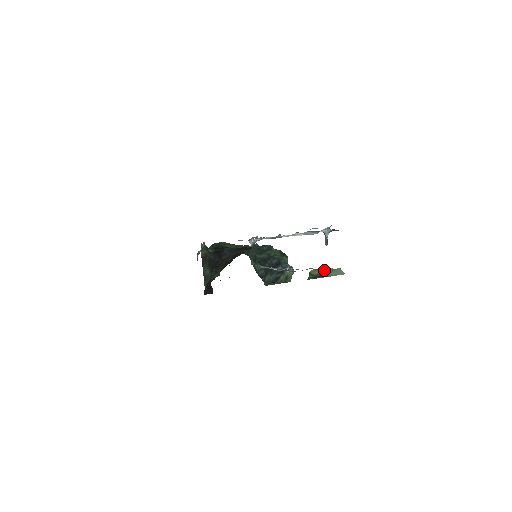
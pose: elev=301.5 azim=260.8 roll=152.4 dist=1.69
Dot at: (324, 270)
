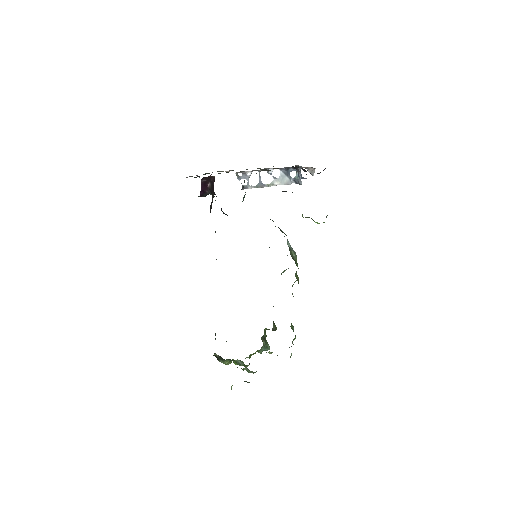
Dot at: occluded
